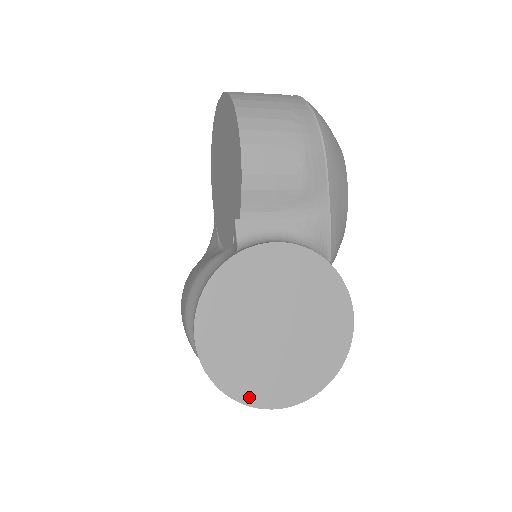
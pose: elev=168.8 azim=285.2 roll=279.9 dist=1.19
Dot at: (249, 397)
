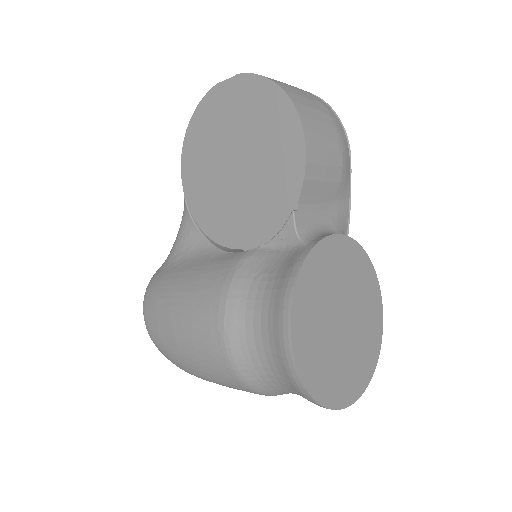
Dot at: (331, 400)
